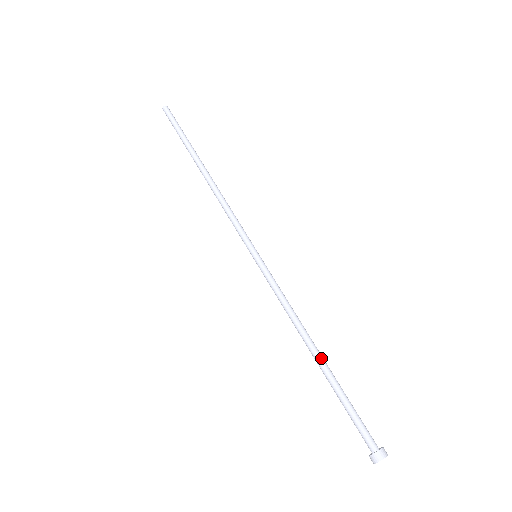
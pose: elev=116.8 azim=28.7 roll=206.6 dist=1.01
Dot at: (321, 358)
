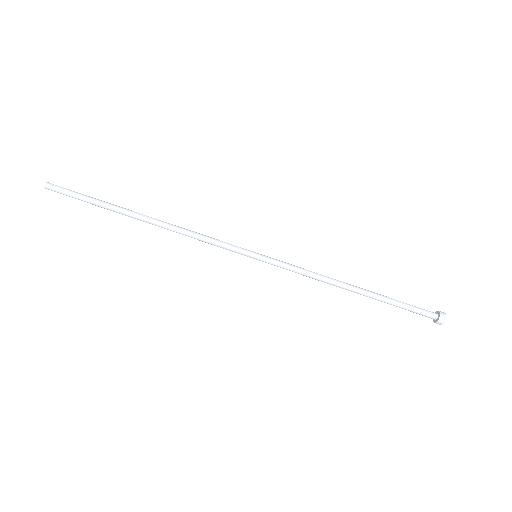
Dot at: (363, 290)
